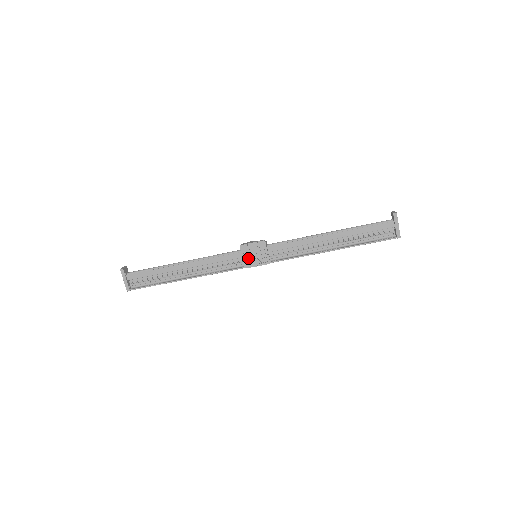
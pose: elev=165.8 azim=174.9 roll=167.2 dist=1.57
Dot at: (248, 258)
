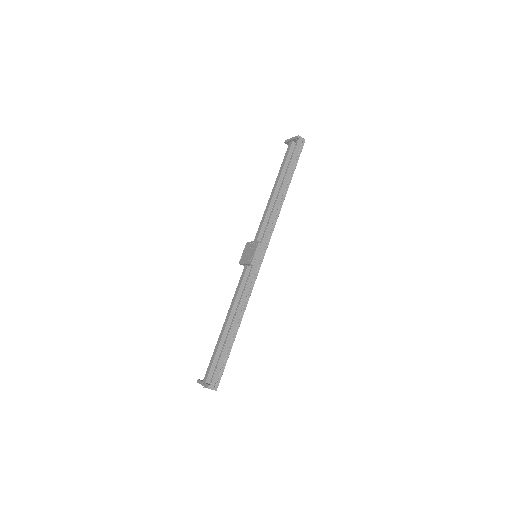
Dot at: (247, 259)
